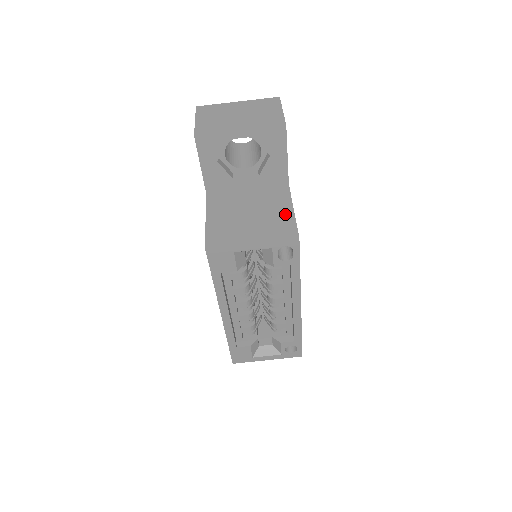
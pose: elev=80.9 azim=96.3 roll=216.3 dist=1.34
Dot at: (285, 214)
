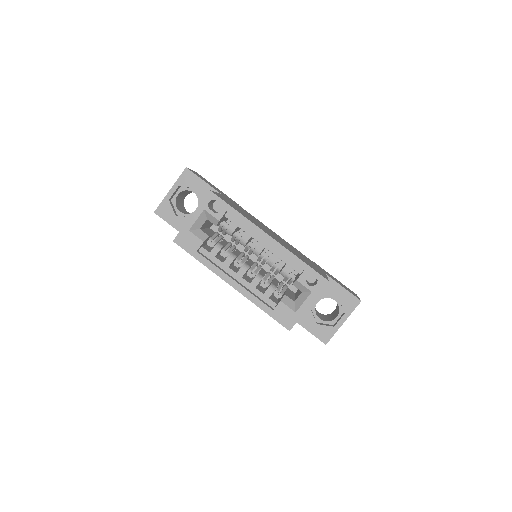
Dot at: occluded
